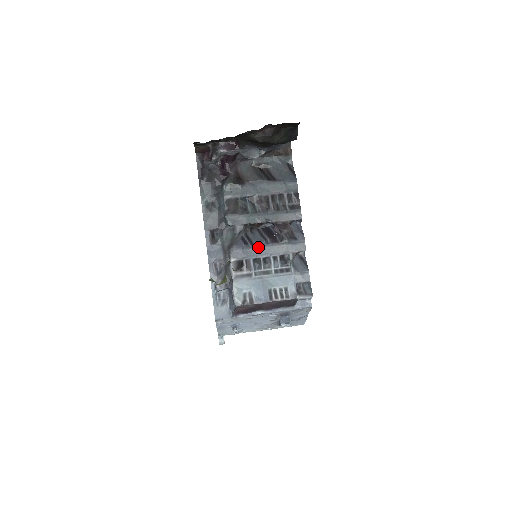
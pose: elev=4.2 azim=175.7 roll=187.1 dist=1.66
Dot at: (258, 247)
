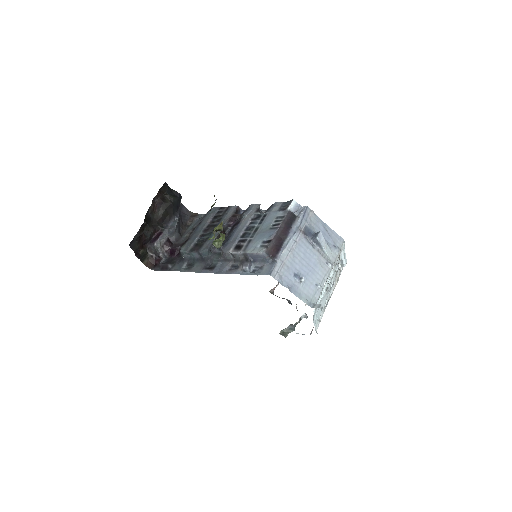
Dot at: (234, 233)
